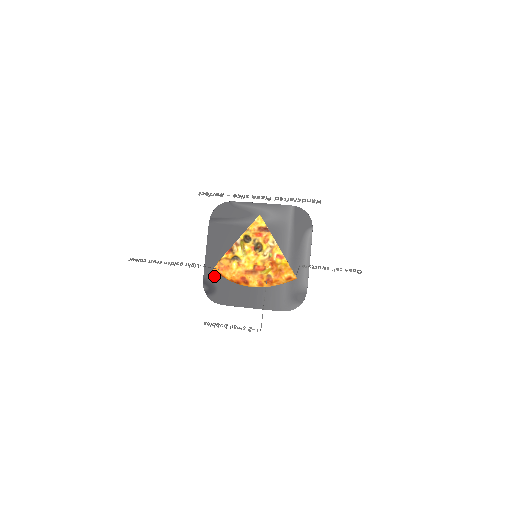
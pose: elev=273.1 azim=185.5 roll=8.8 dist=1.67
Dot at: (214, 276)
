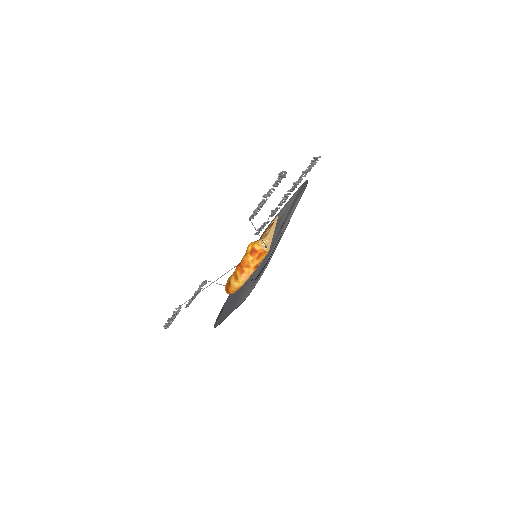
Dot at: (228, 300)
